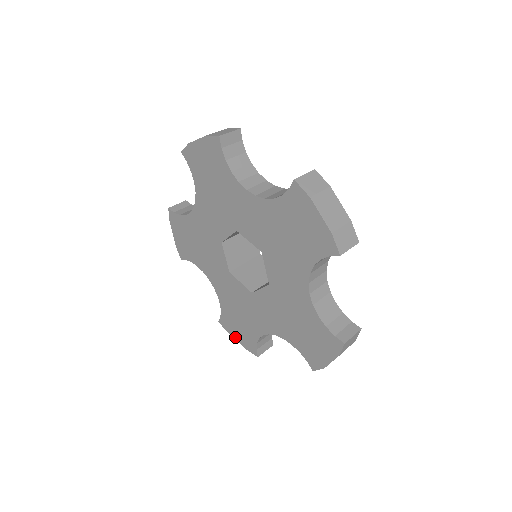
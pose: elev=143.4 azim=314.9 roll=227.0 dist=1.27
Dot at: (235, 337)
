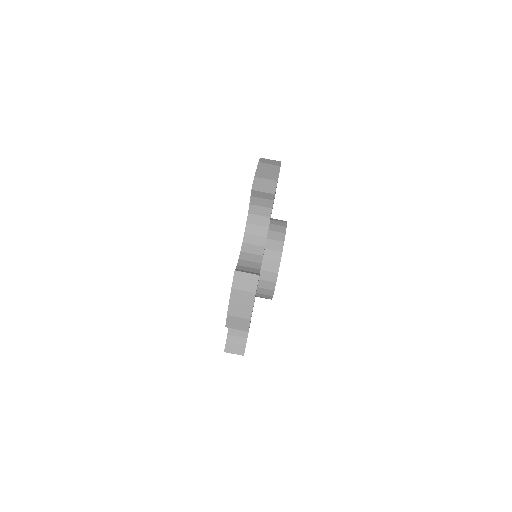
Dot at: occluded
